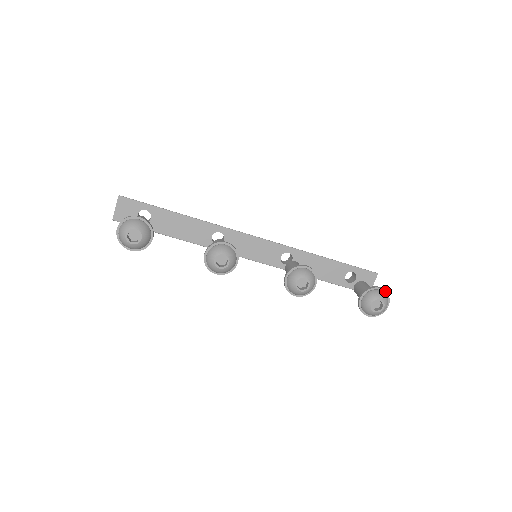
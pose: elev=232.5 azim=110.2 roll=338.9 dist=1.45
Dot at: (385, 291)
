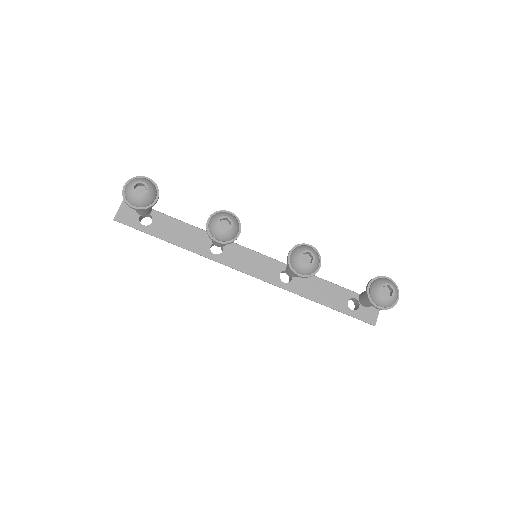
Dot at: (393, 281)
